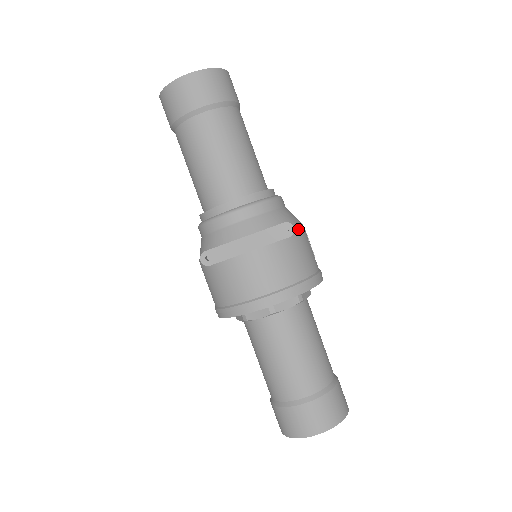
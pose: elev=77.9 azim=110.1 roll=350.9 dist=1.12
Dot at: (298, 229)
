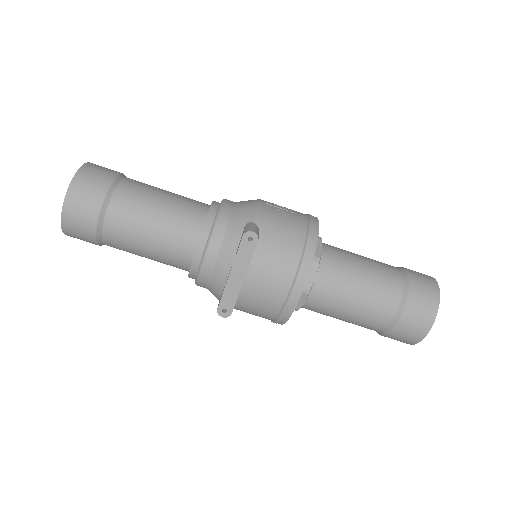
Dot at: (259, 218)
